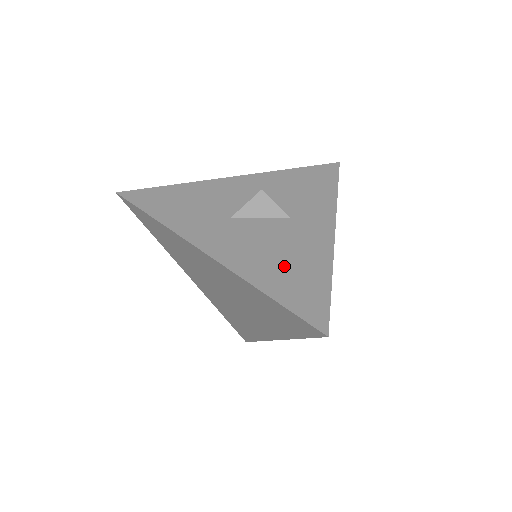
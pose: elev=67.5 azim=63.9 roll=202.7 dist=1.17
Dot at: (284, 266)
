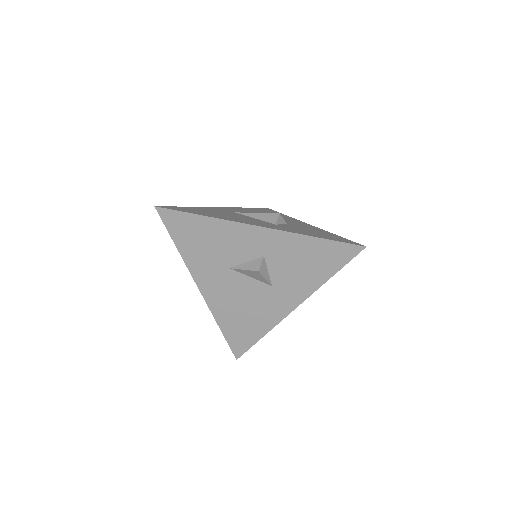
Dot at: (241, 318)
